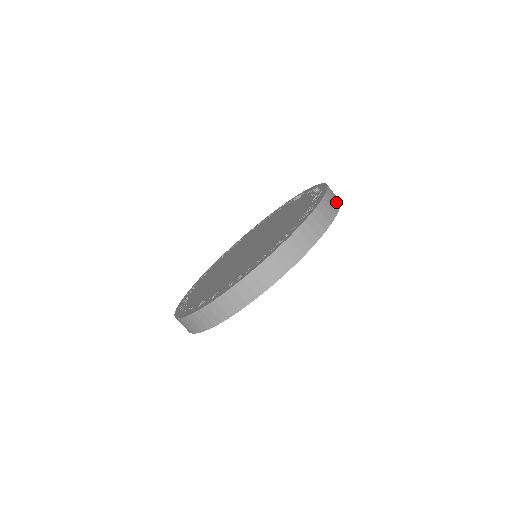
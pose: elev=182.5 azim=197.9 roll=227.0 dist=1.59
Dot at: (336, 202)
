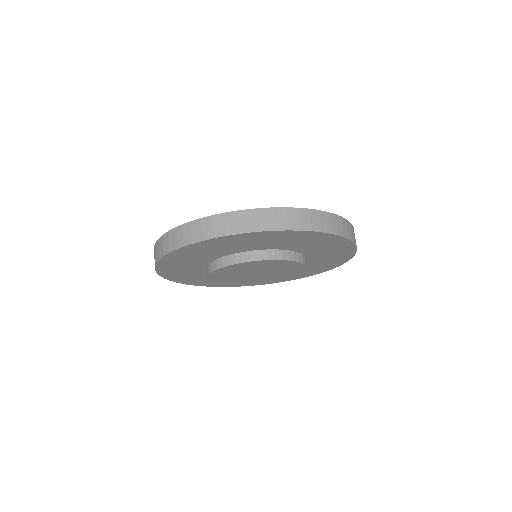
Dot at: occluded
